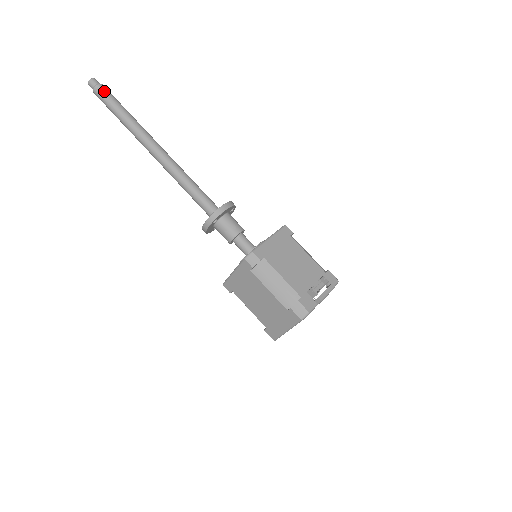
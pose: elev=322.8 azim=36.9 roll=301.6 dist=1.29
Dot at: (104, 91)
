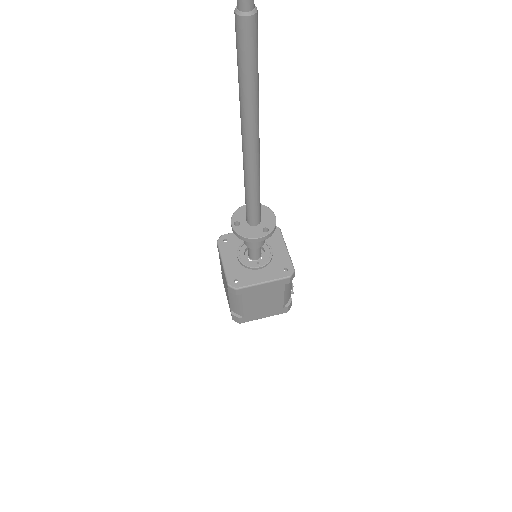
Dot at: occluded
